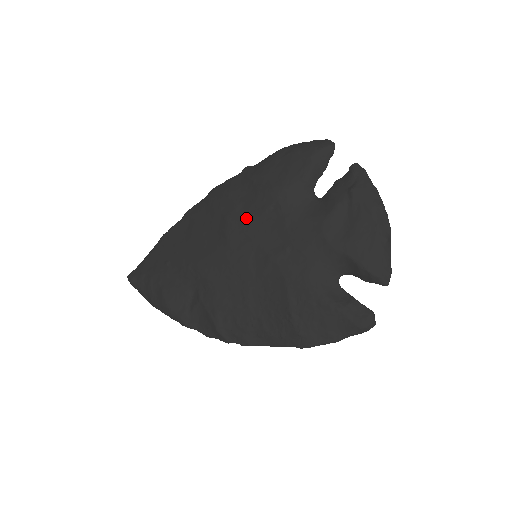
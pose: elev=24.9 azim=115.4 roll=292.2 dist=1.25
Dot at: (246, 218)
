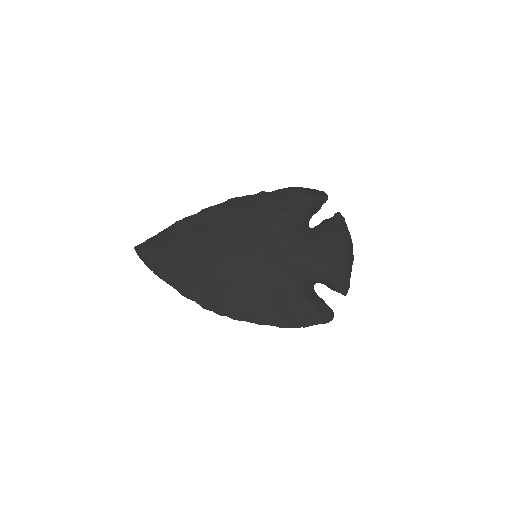
Dot at: (258, 227)
